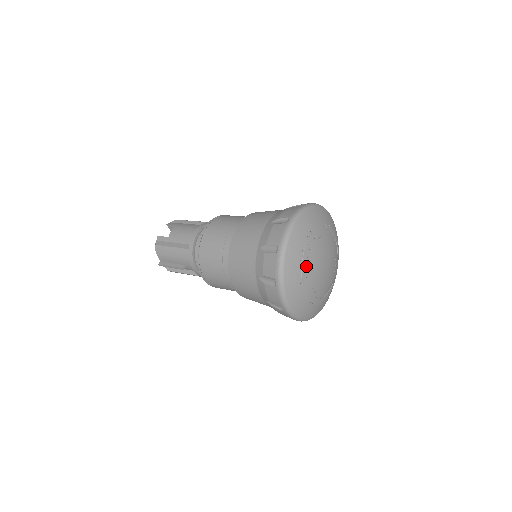
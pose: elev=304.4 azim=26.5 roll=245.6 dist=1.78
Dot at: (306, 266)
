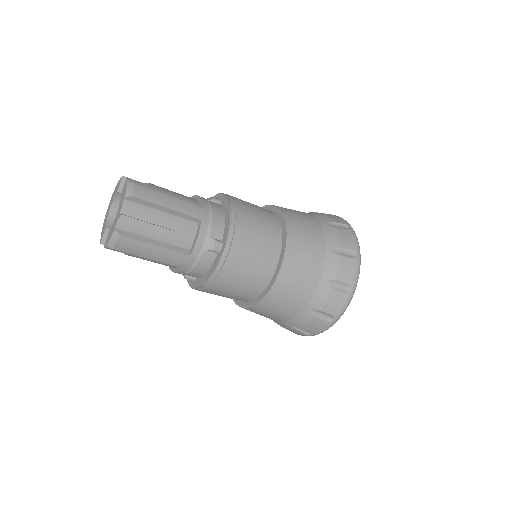
Dot at: occluded
